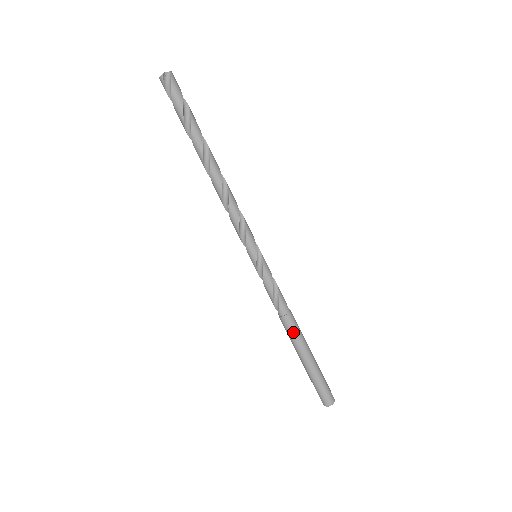
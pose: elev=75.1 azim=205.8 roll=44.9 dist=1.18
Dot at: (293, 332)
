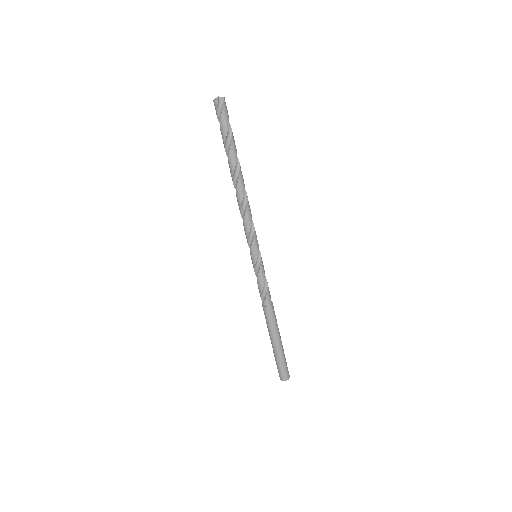
Dot at: (271, 320)
